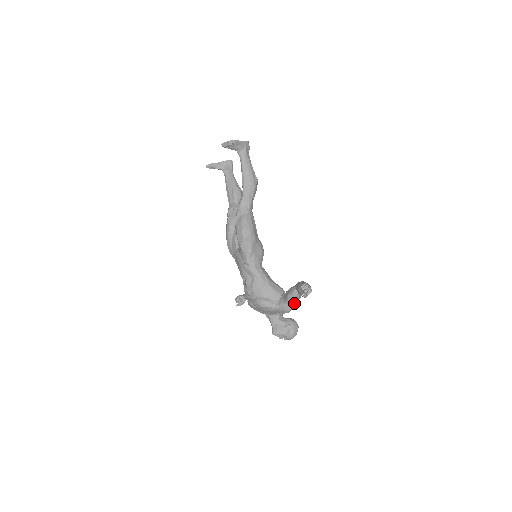
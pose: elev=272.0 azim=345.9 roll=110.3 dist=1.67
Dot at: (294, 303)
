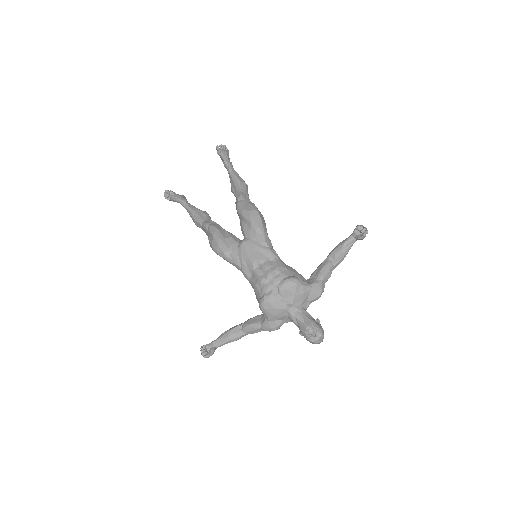
Dot at: (324, 284)
